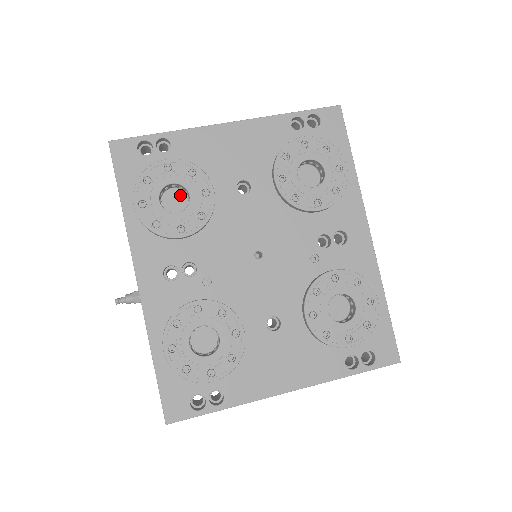
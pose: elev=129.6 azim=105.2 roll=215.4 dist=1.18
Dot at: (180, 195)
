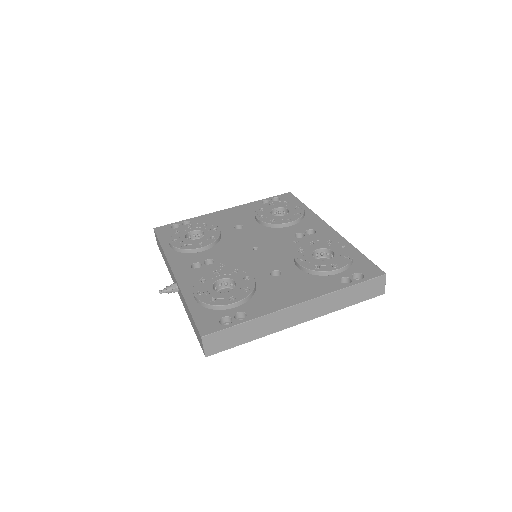
Dot at: occluded
